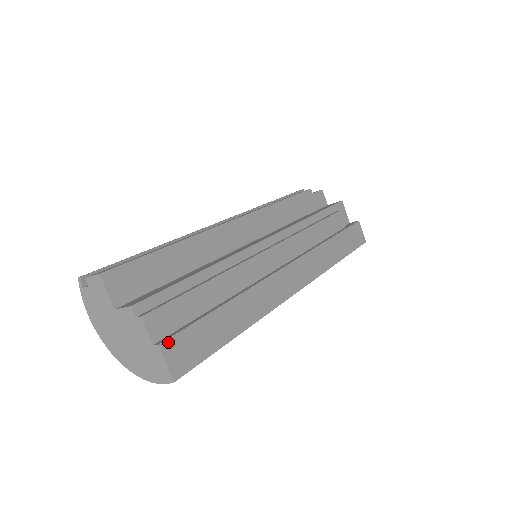
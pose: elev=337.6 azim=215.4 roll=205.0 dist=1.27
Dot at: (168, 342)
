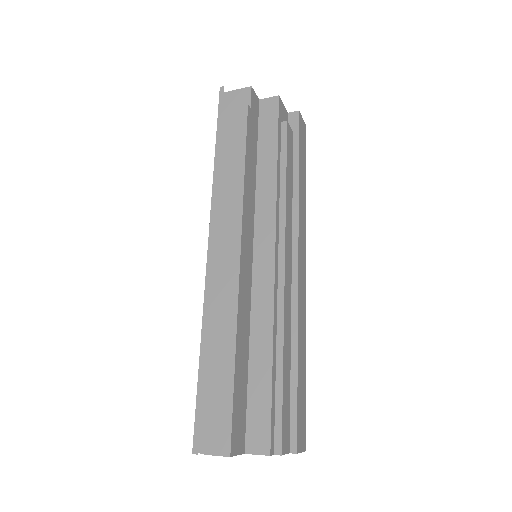
Dot at: (298, 443)
